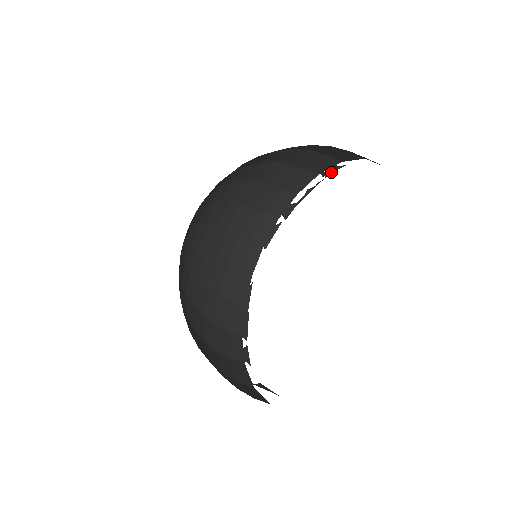
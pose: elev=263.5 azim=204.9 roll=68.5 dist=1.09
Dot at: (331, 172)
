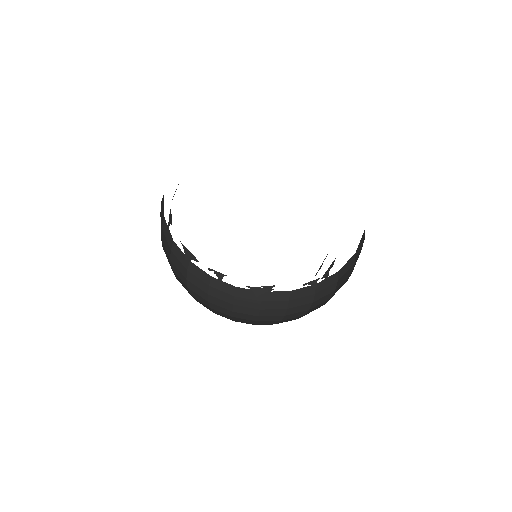
Dot at: occluded
